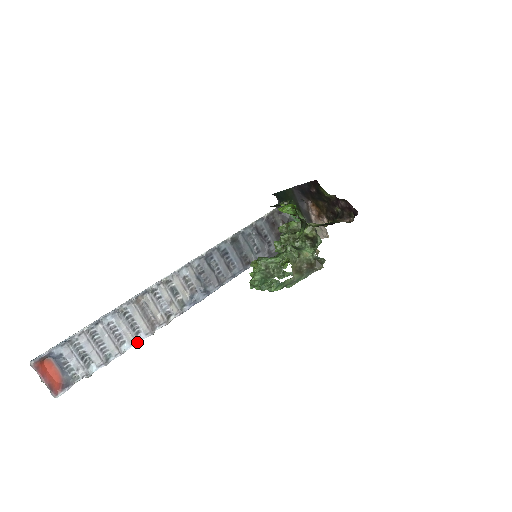
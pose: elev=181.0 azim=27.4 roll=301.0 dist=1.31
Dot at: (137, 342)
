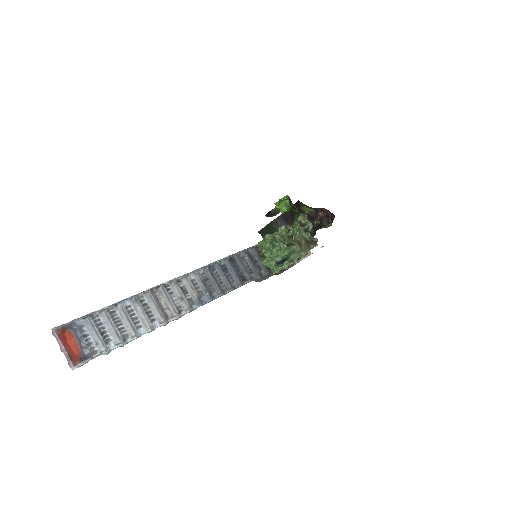
Dot at: (152, 328)
